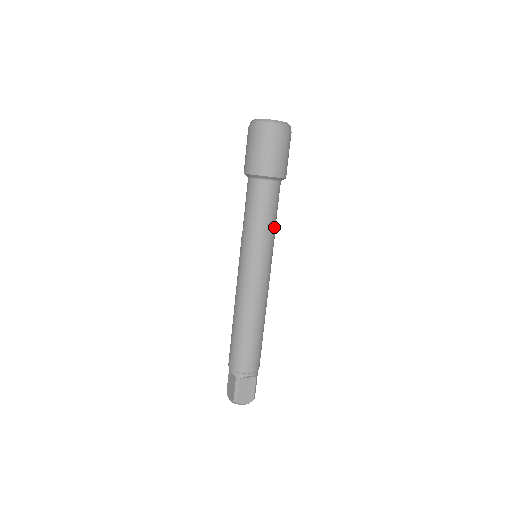
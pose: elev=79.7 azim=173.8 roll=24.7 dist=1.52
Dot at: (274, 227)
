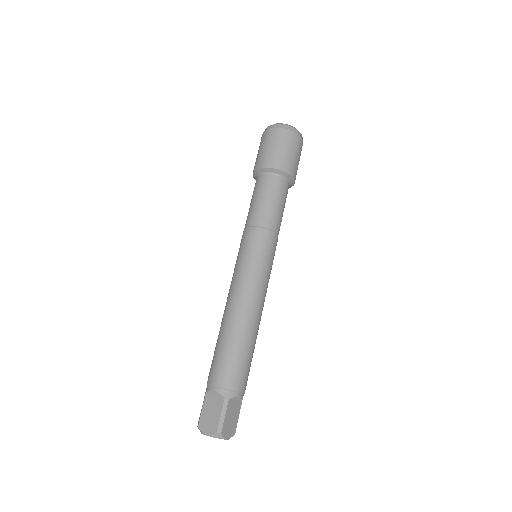
Dot at: (279, 229)
